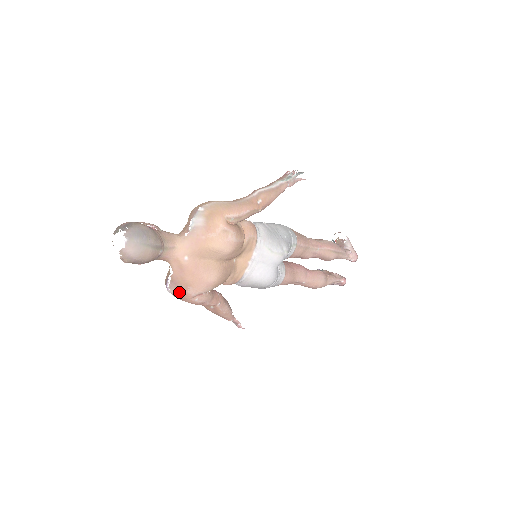
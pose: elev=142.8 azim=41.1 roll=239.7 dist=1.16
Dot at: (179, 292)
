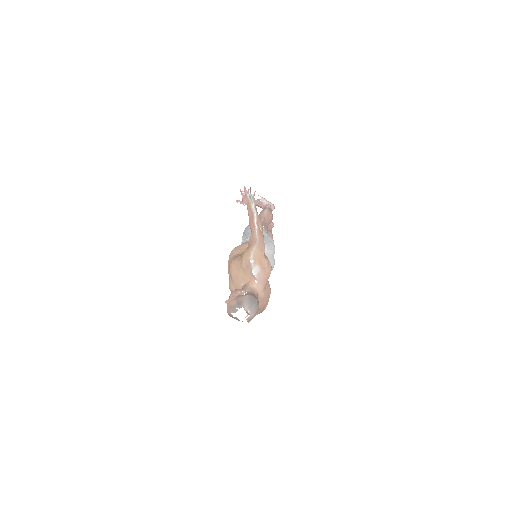
Dot at: (260, 312)
